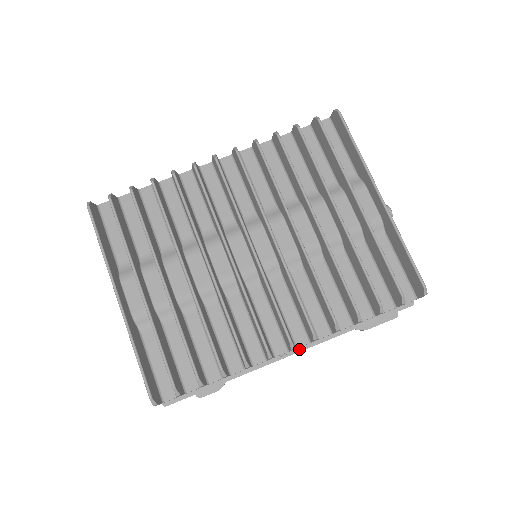
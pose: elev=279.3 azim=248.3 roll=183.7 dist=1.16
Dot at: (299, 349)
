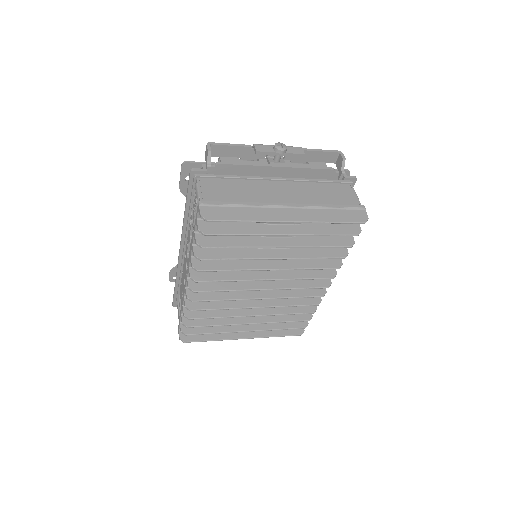
Dot at: occluded
